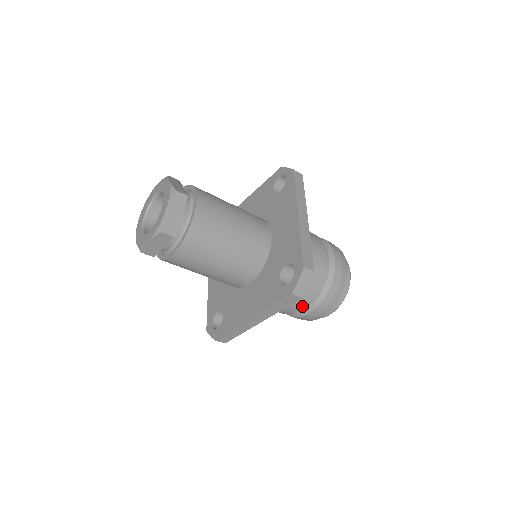
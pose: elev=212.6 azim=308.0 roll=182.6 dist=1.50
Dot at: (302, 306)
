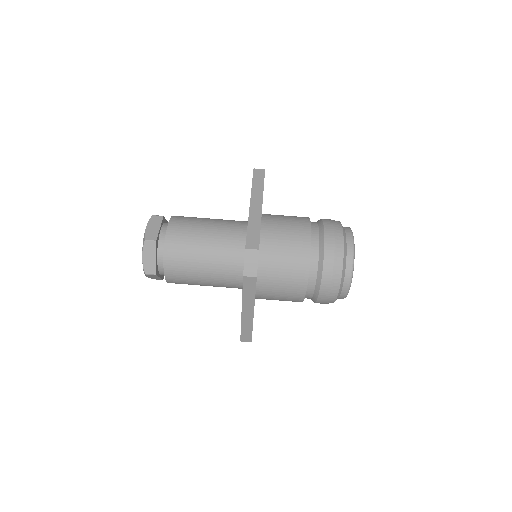
Dot at: (308, 225)
